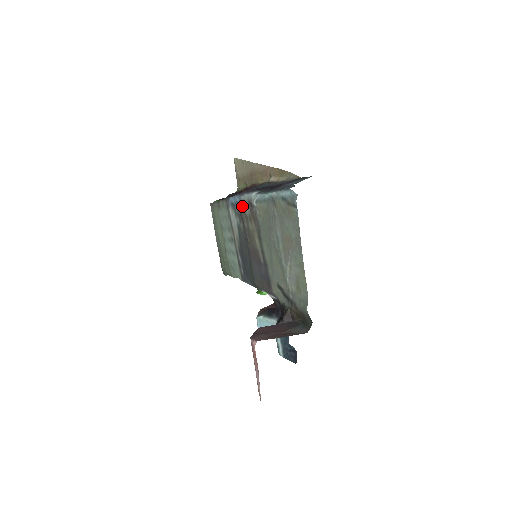
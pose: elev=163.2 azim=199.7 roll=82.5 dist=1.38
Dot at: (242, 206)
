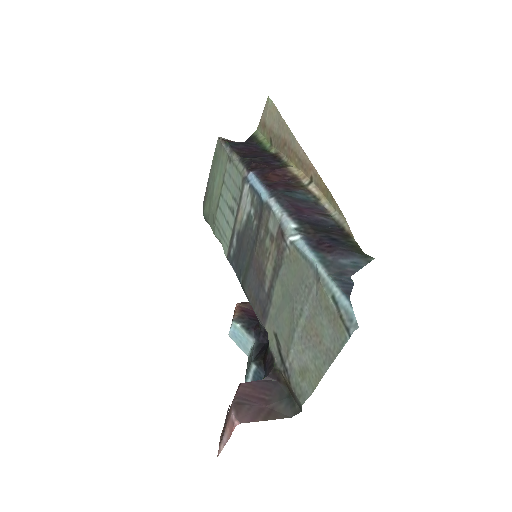
Dot at: (267, 213)
